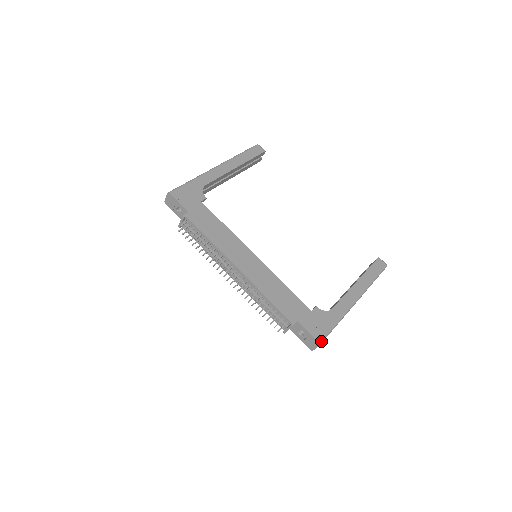
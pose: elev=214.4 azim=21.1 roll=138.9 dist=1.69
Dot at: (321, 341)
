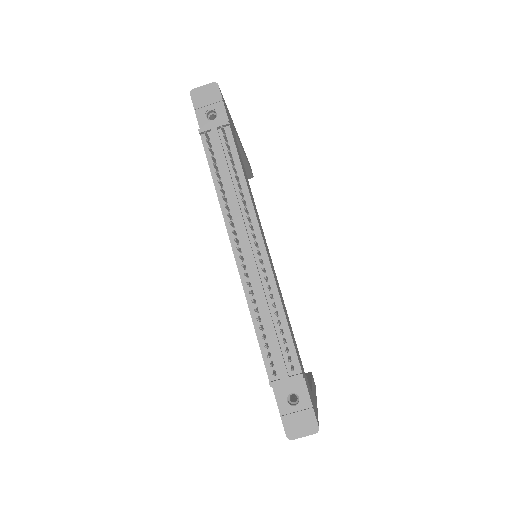
Dot at: occluded
